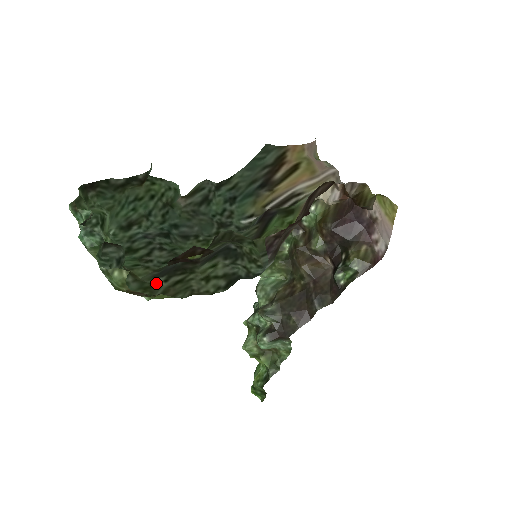
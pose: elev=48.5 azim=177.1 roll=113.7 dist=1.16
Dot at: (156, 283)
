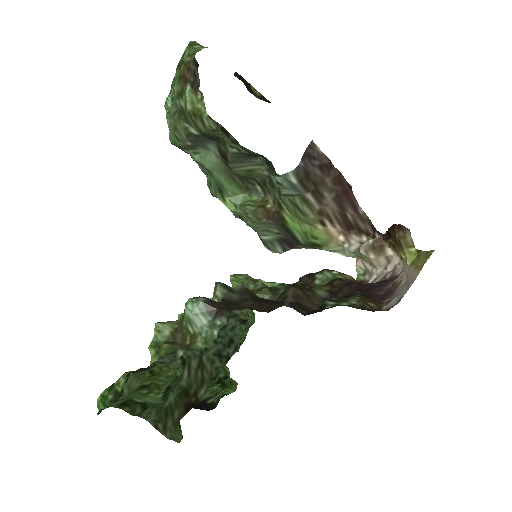
Dot at: (190, 125)
